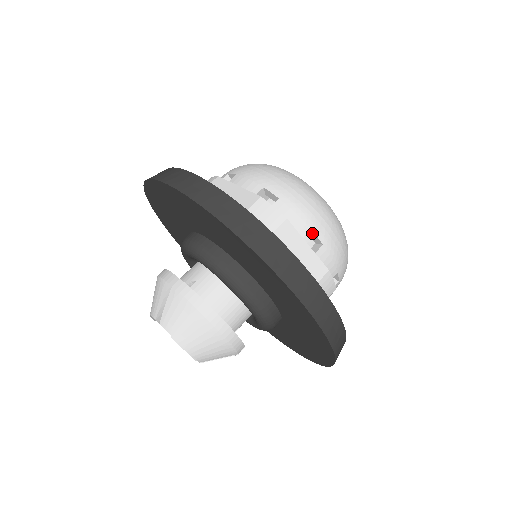
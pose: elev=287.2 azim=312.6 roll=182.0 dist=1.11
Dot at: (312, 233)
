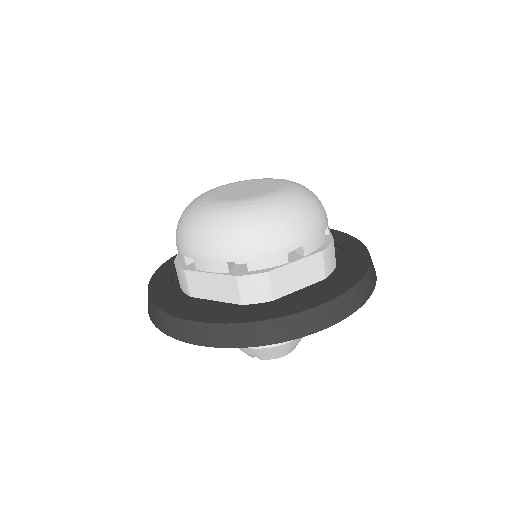
Dot at: (289, 250)
